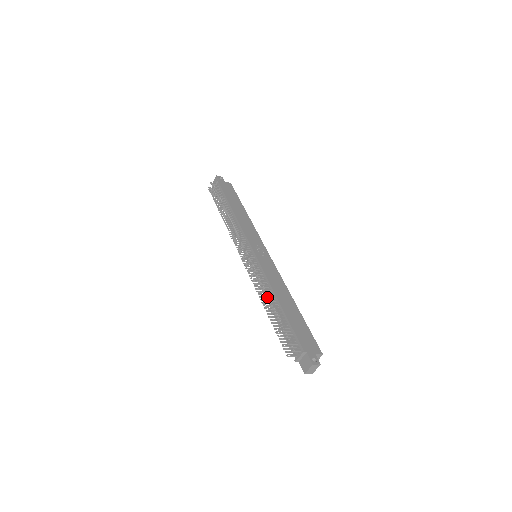
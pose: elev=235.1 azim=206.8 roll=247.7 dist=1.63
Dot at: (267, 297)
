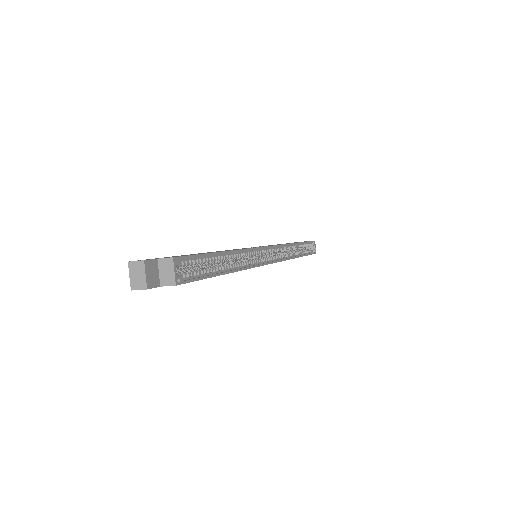
Dot at: occluded
